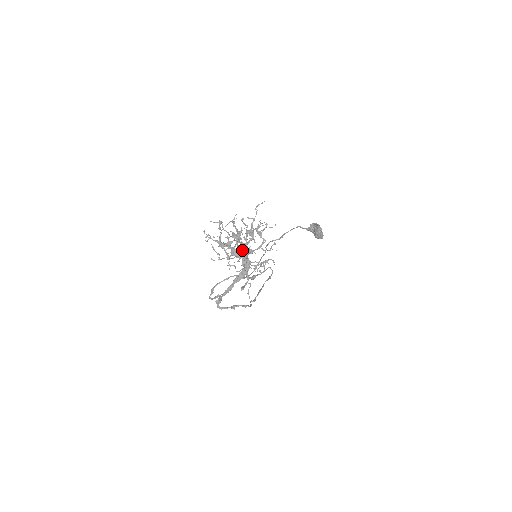
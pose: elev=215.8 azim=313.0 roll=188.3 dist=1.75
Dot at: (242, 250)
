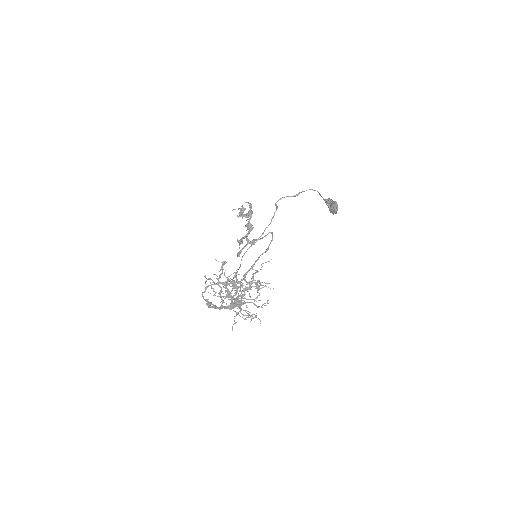
Dot at: occluded
